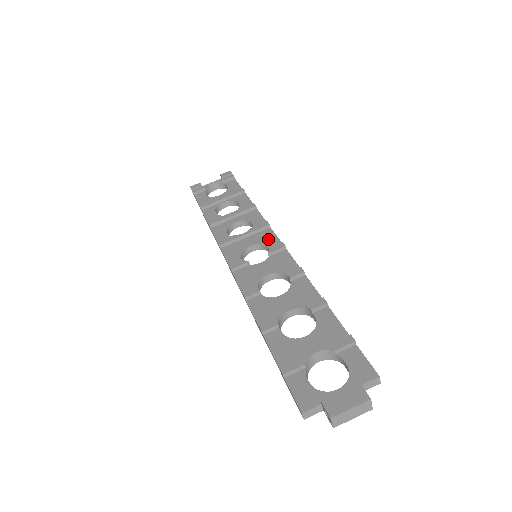
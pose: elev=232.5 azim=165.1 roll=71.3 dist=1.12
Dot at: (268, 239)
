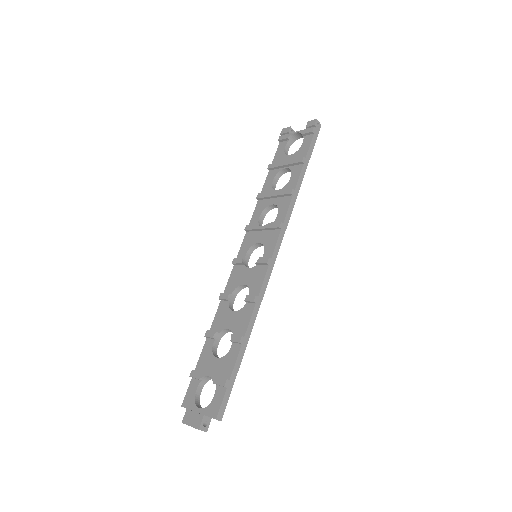
Dot at: (270, 243)
